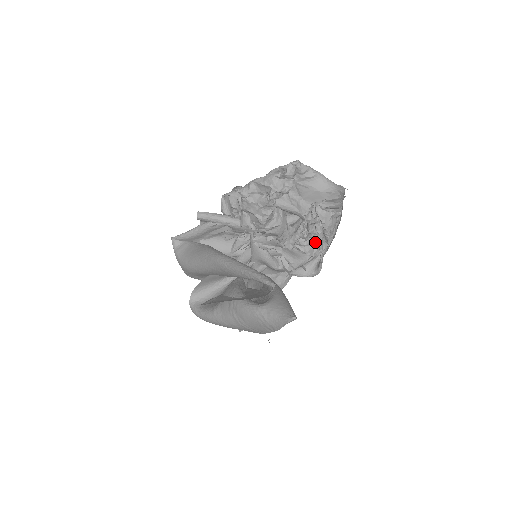
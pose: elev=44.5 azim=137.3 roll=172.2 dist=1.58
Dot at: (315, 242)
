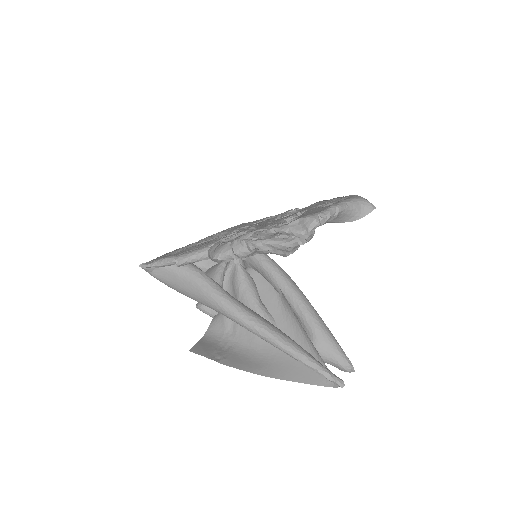
Dot at: occluded
